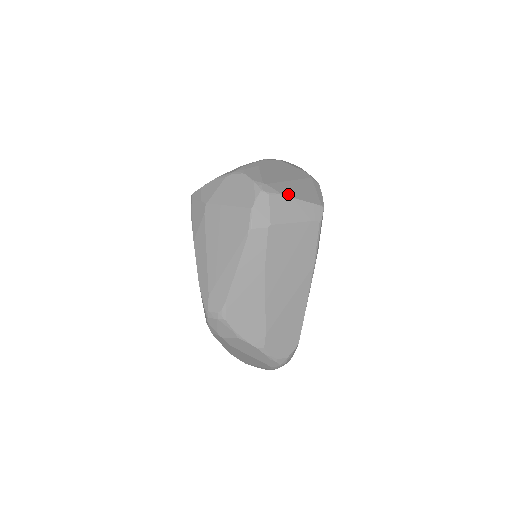
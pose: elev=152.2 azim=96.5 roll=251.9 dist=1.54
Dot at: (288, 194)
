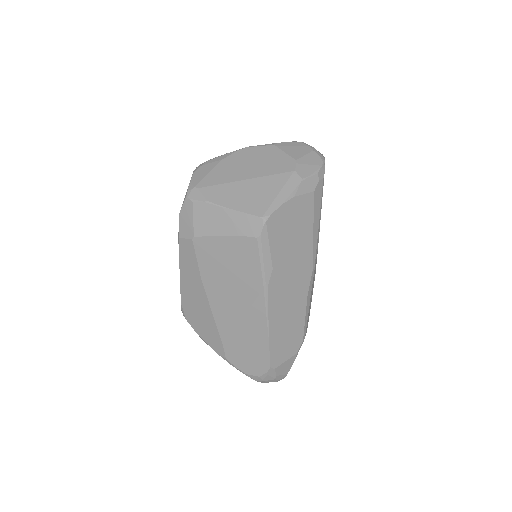
Dot at: (218, 201)
